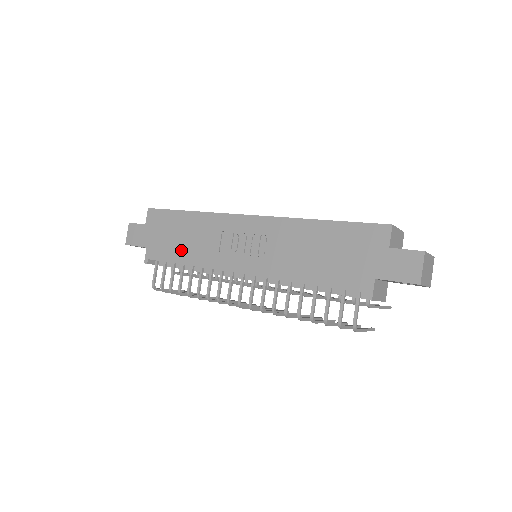
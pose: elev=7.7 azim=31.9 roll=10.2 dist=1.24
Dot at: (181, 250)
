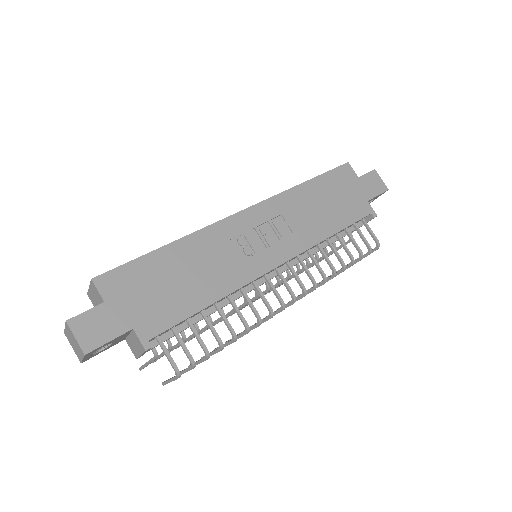
Dot at: (193, 292)
